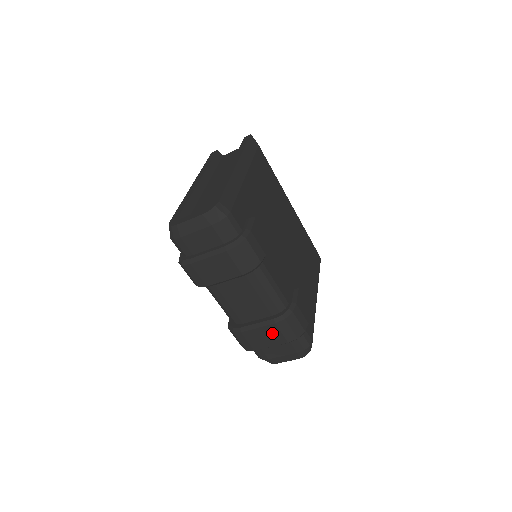
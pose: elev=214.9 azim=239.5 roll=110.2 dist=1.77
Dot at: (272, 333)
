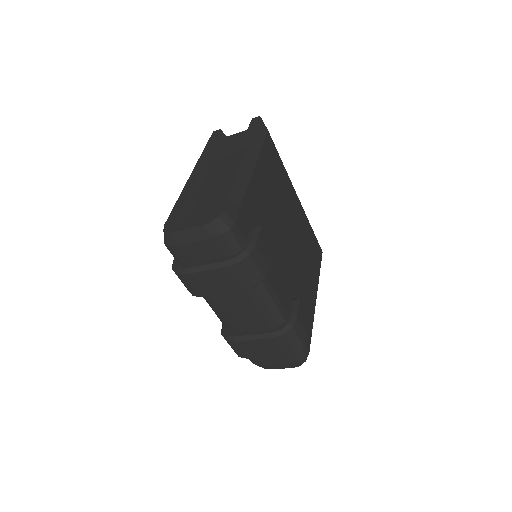
Dot at: (268, 346)
